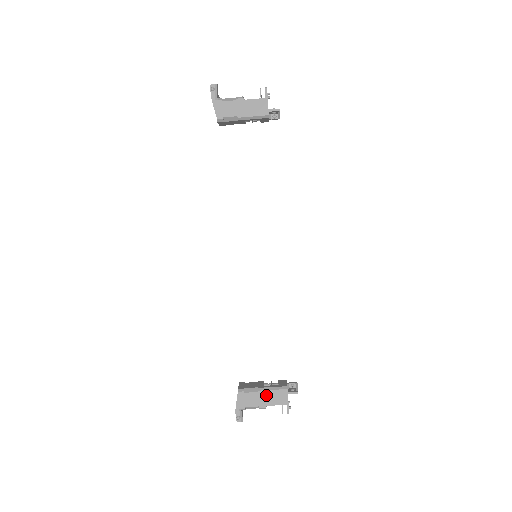
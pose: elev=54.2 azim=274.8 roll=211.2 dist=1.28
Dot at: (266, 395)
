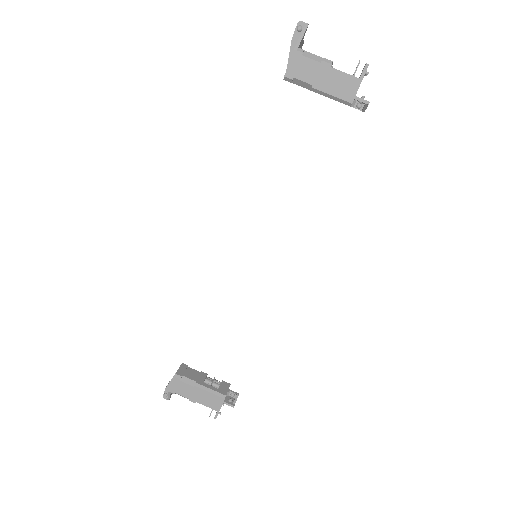
Dot at: (201, 393)
